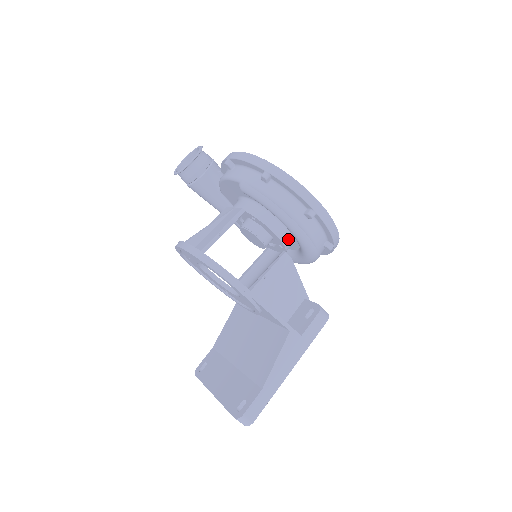
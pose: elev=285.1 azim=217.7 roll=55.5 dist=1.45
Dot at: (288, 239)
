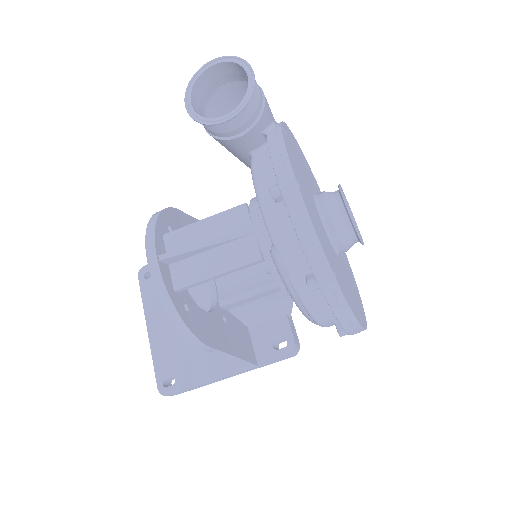
Dot at: occluded
